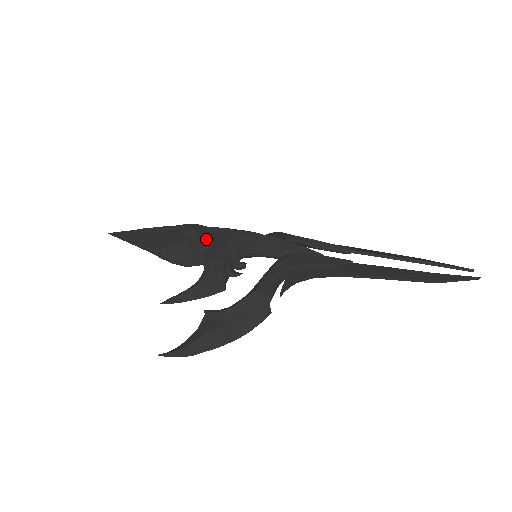
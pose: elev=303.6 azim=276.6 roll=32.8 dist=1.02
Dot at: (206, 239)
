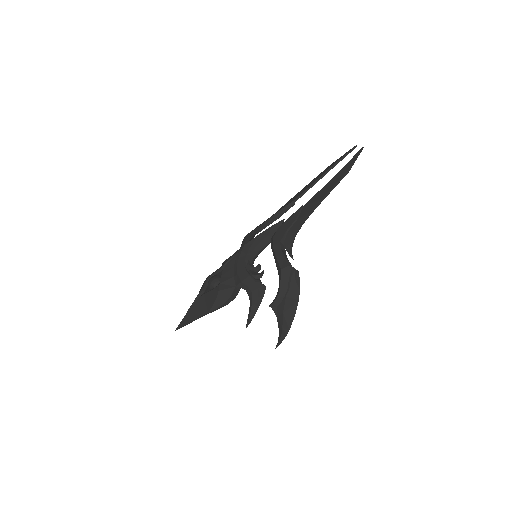
Dot at: (227, 276)
